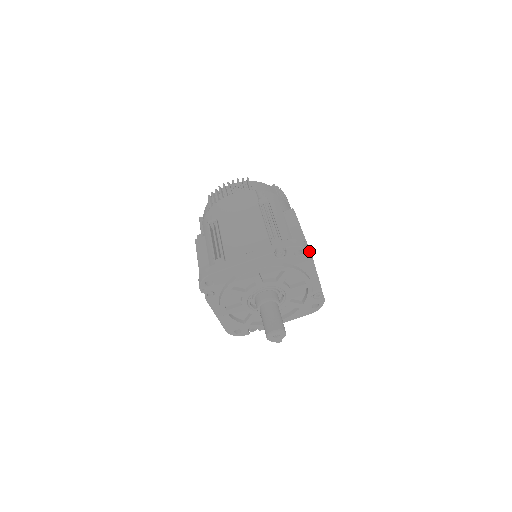
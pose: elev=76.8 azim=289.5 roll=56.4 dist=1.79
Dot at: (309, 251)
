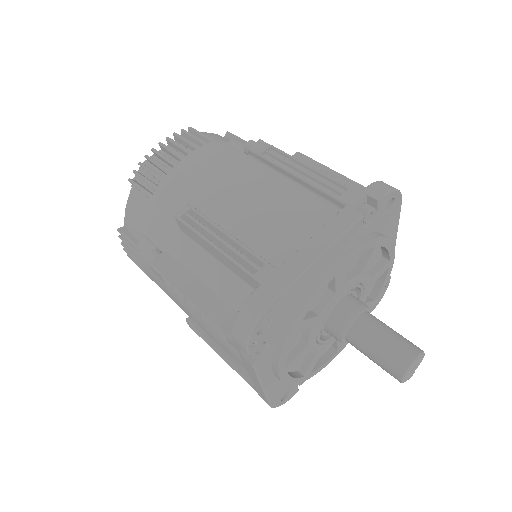
Dot at: (401, 196)
